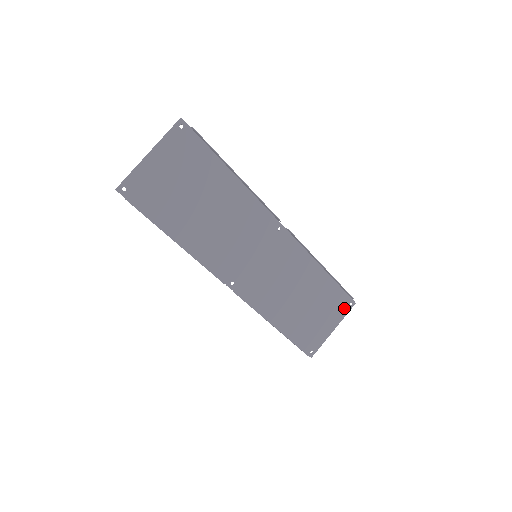
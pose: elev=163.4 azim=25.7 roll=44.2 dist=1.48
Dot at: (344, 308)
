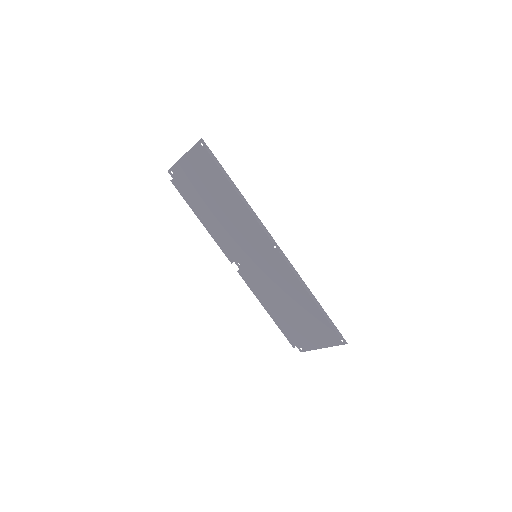
Dot at: (335, 339)
